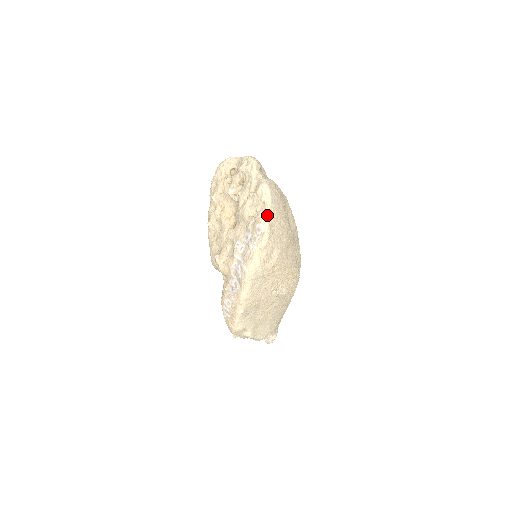
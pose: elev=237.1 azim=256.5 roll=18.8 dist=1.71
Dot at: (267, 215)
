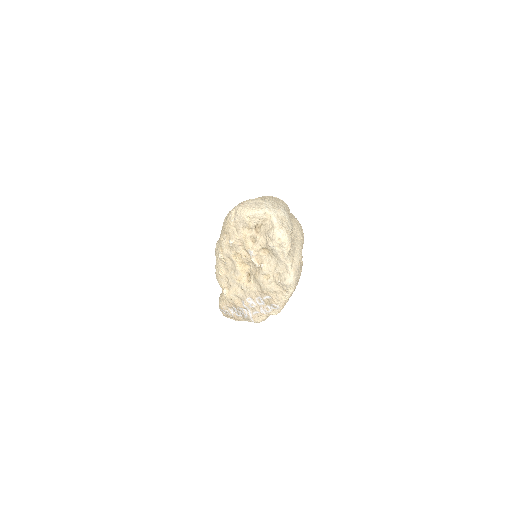
Dot at: (285, 301)
